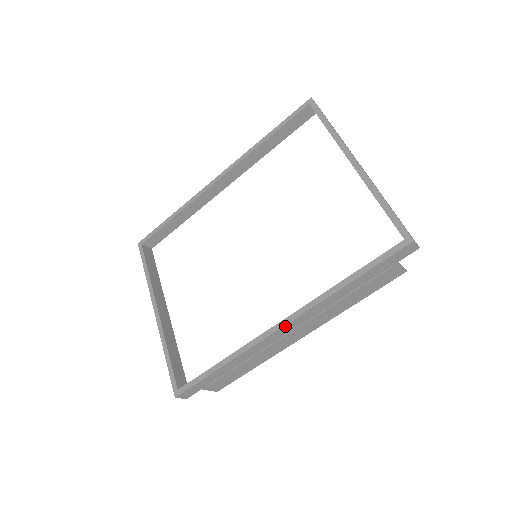
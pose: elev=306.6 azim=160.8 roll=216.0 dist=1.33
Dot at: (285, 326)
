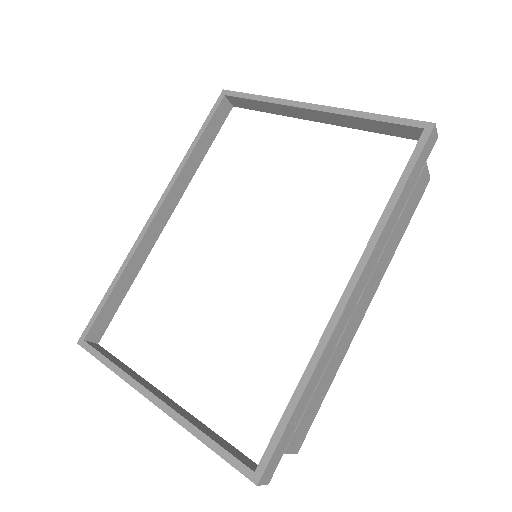
Dot at: (354, 290)
